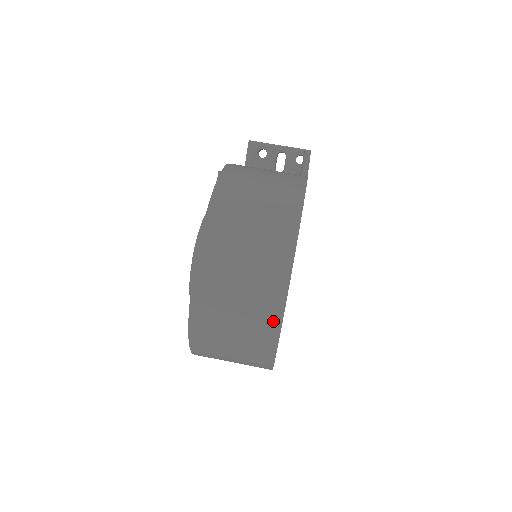
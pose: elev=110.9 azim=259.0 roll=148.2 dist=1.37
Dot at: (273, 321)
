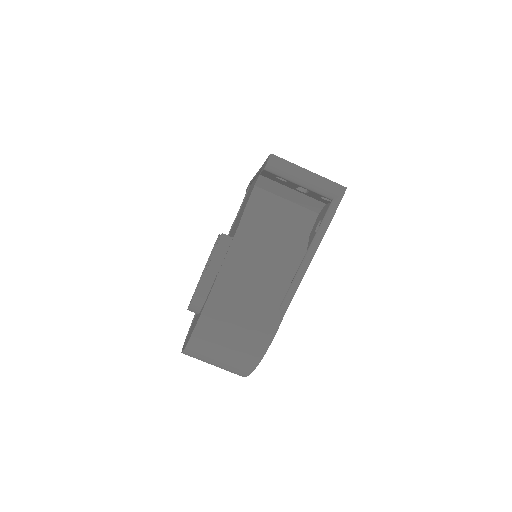
Dot at: occluded
